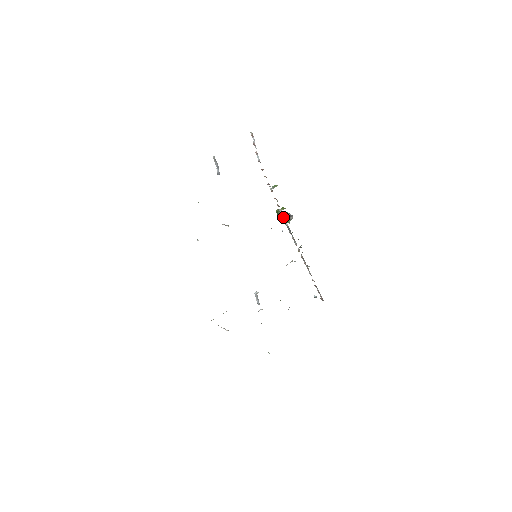
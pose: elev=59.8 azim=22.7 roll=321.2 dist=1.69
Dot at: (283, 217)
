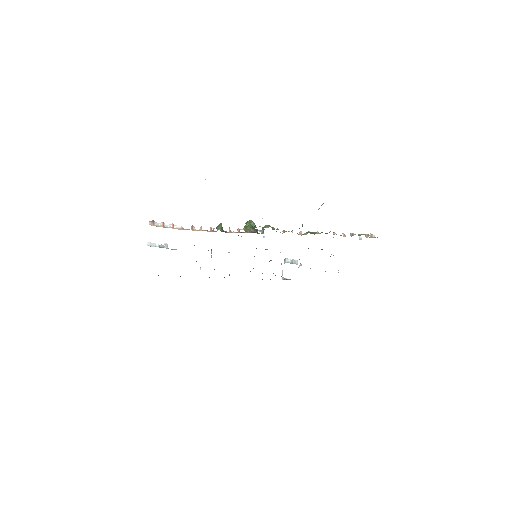
Dot at: occluded
